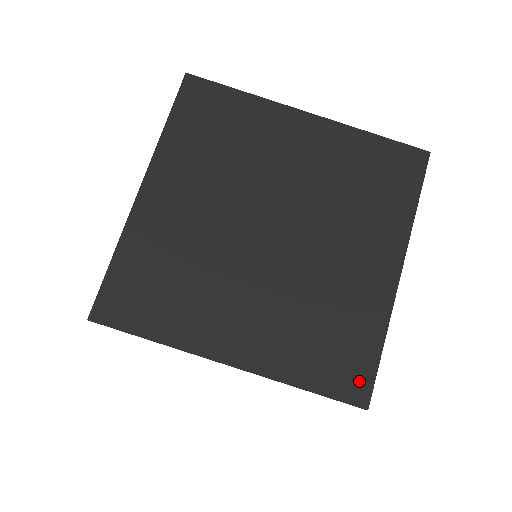
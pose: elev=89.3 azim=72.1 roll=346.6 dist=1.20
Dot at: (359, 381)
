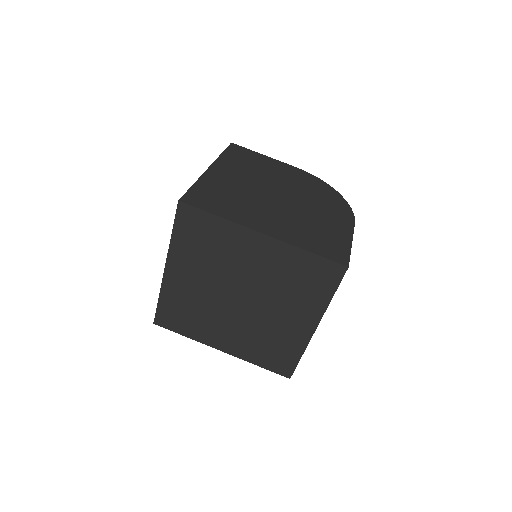
Dot at: (286, 368)
